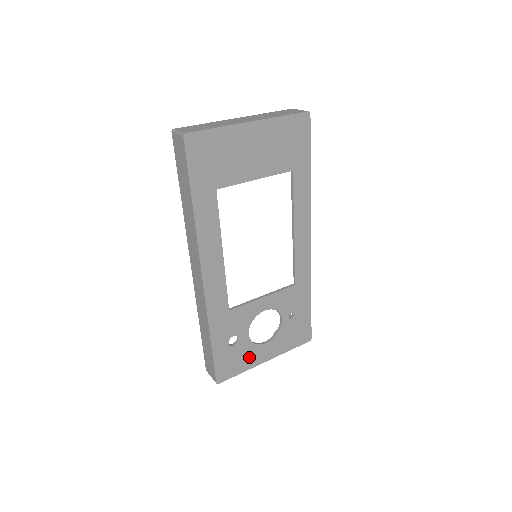
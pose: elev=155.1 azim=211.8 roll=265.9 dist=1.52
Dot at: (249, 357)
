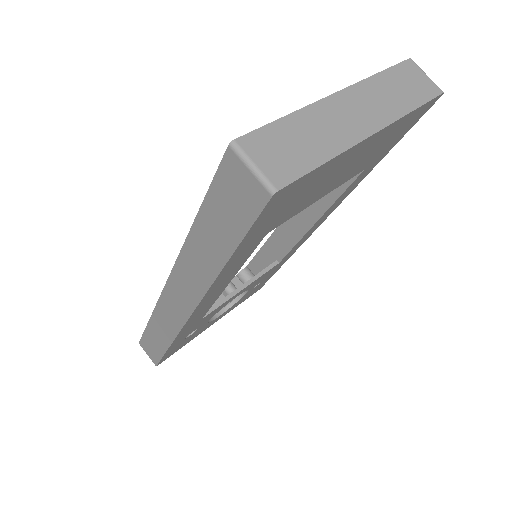
Dot at: (198, 332)
